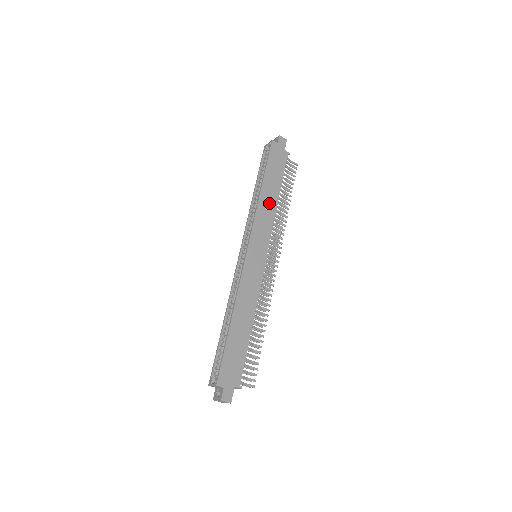
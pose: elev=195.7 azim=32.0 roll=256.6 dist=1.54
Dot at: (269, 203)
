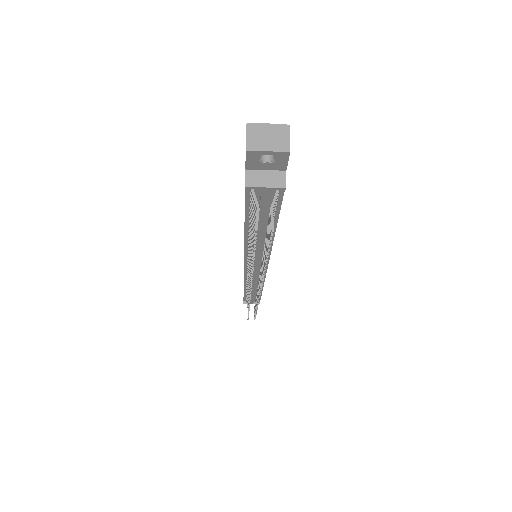
Dot at: occluded
